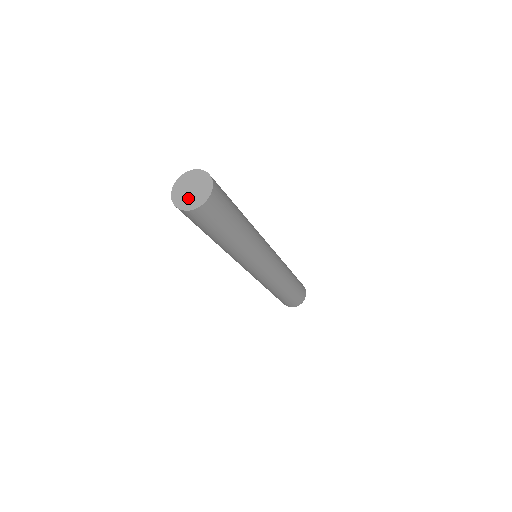
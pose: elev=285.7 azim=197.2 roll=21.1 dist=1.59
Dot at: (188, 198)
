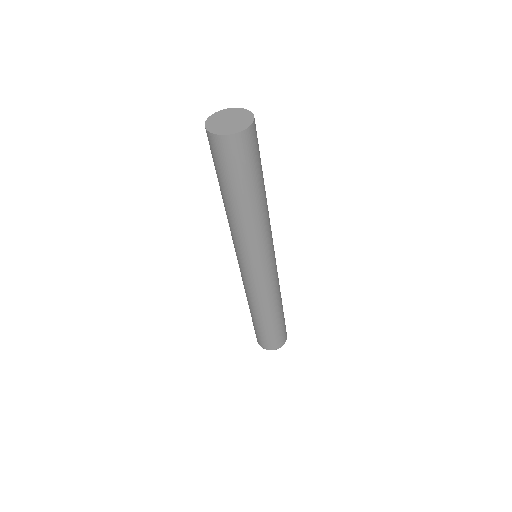
Dot at: (219, 123)
